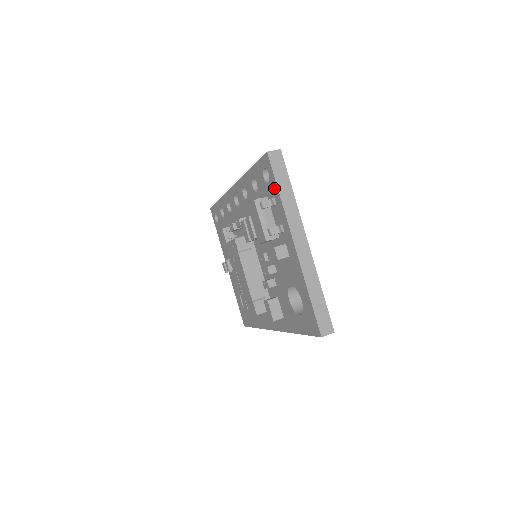
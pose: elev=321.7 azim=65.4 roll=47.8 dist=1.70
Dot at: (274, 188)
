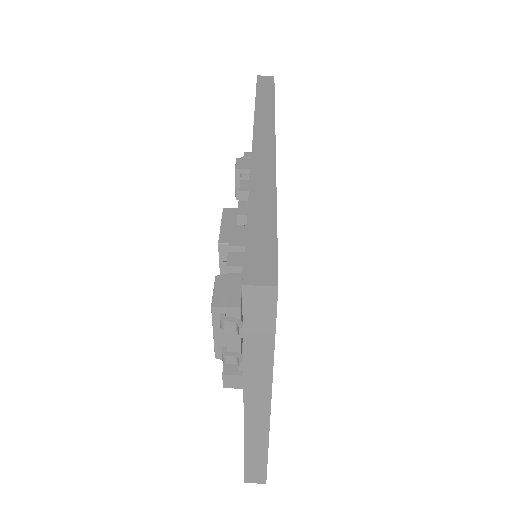
Dot at: occluded
